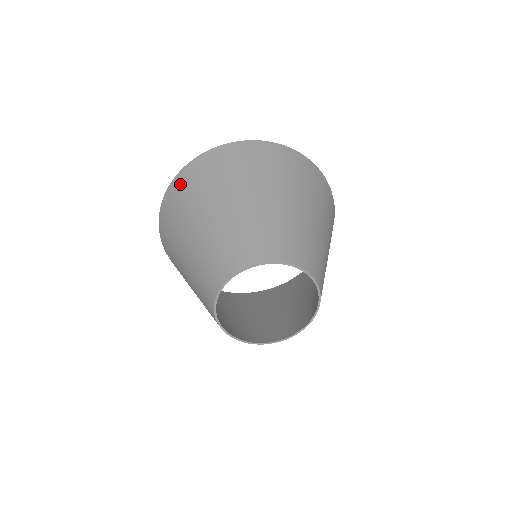
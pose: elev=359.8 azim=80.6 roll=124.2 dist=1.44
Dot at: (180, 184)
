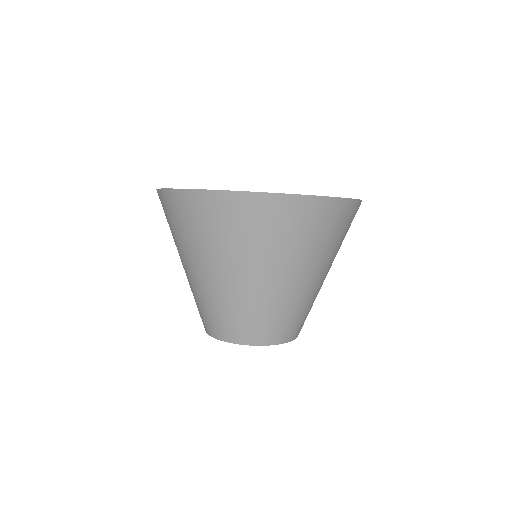
Dot at: occluded
